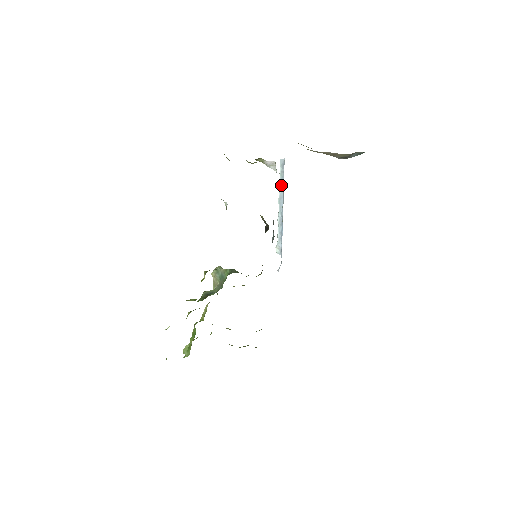
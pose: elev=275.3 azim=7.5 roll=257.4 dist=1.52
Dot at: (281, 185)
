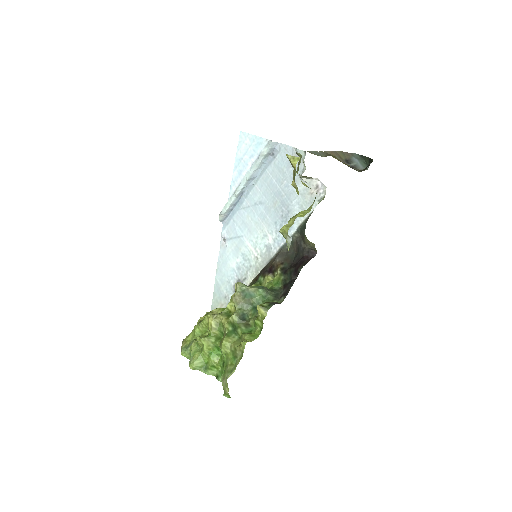
Dot at: (260, 165)
